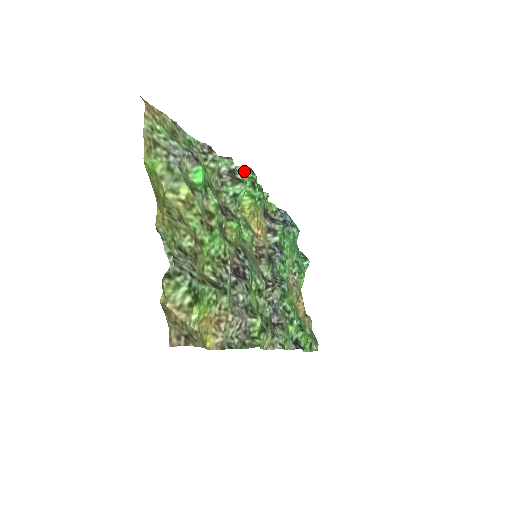
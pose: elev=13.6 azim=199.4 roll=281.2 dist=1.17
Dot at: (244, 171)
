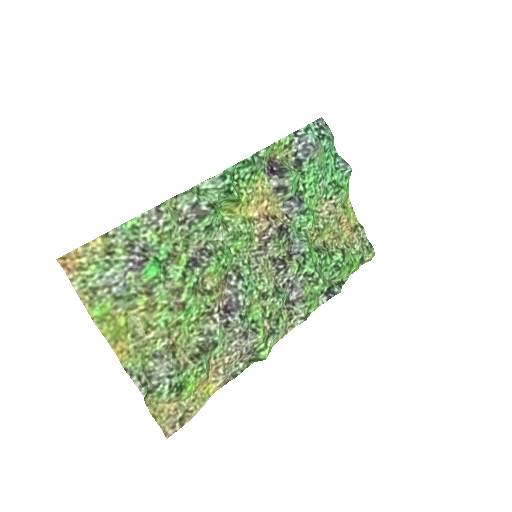
Dot at: (213, 184)
